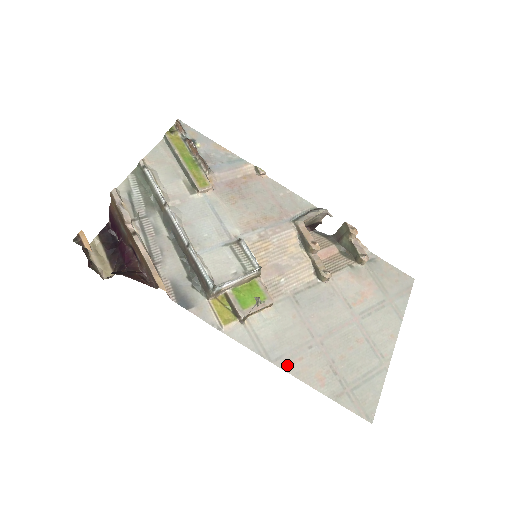
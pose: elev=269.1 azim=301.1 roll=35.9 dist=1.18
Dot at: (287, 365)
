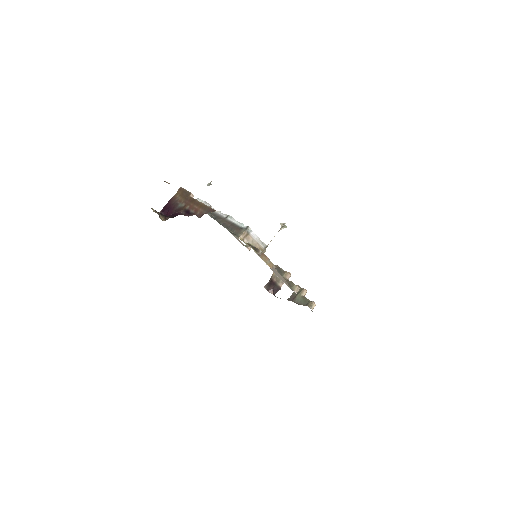
Dot at: occluded
